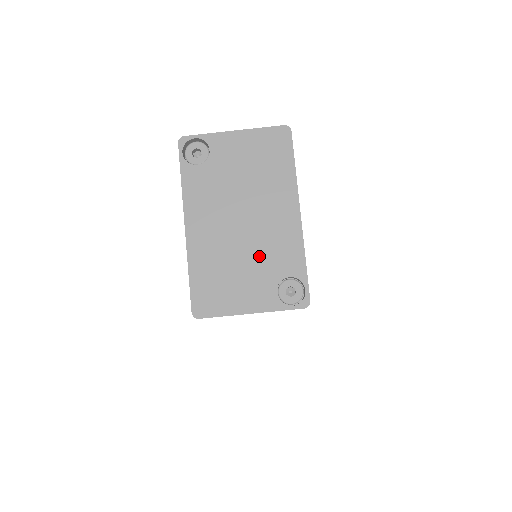
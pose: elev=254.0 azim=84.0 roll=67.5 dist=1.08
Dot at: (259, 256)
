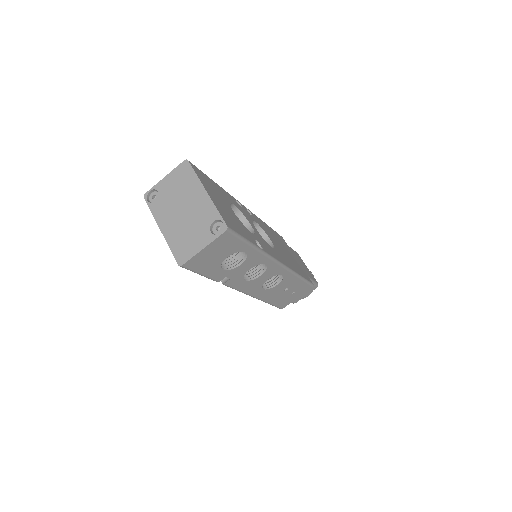
Dot at: (196, 221)
